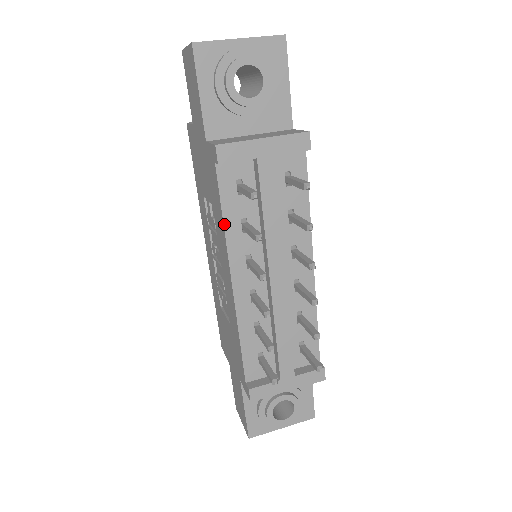
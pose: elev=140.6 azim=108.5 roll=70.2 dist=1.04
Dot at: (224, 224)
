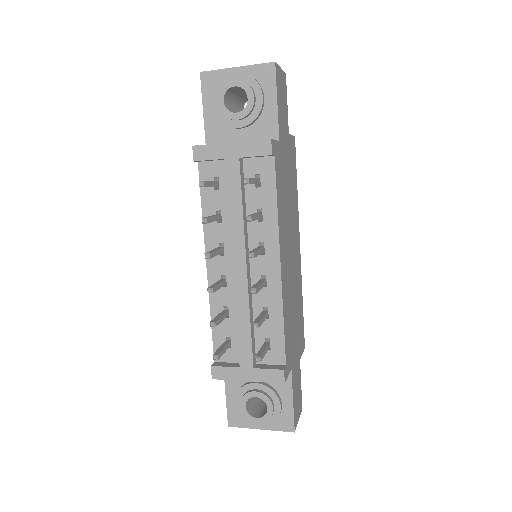
Dot at: (202, 213)
